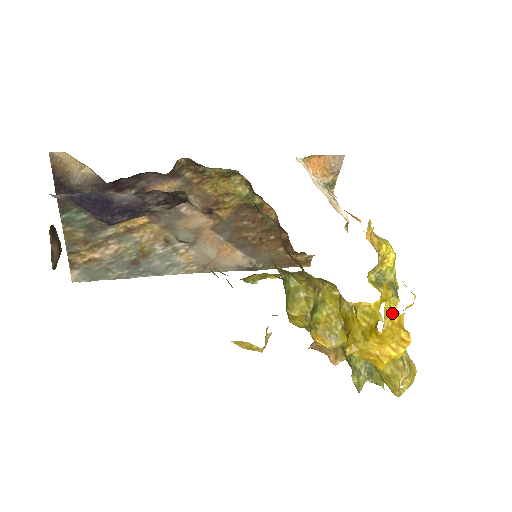
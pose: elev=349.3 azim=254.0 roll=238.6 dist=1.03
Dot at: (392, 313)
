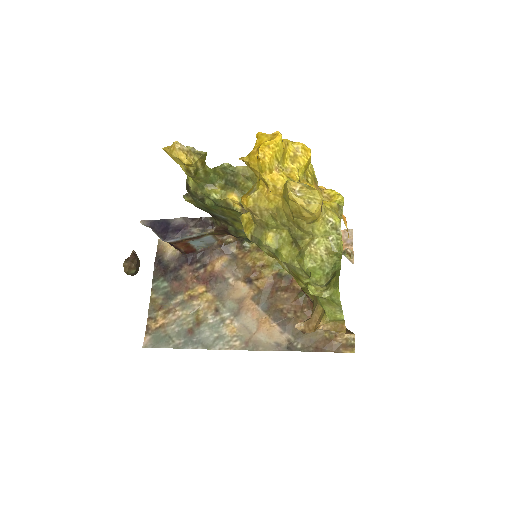
Dot at: (323, 202)
